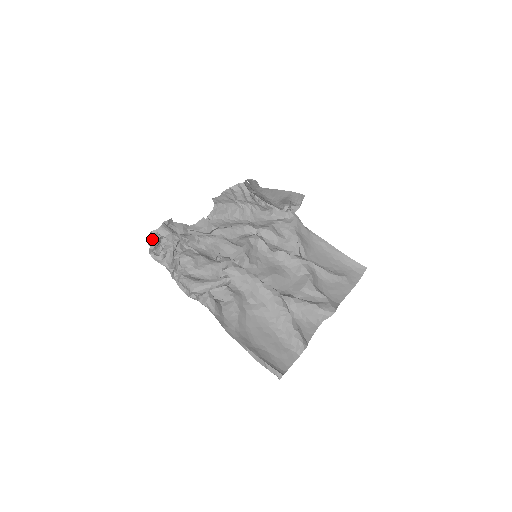
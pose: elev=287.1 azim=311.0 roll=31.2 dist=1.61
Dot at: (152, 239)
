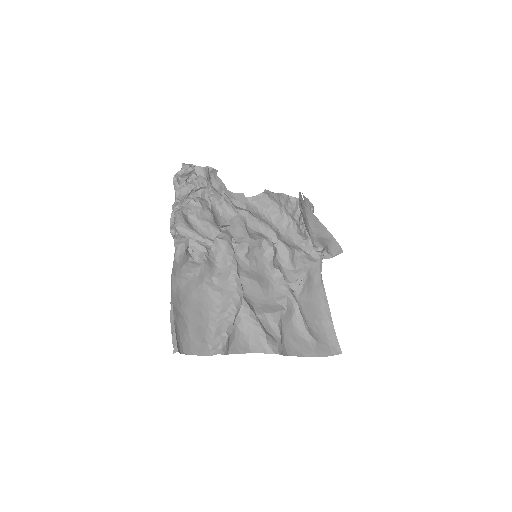
Dot at: (186, 167)
